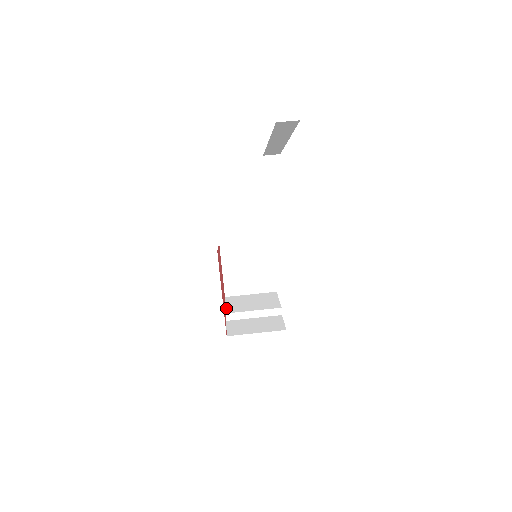
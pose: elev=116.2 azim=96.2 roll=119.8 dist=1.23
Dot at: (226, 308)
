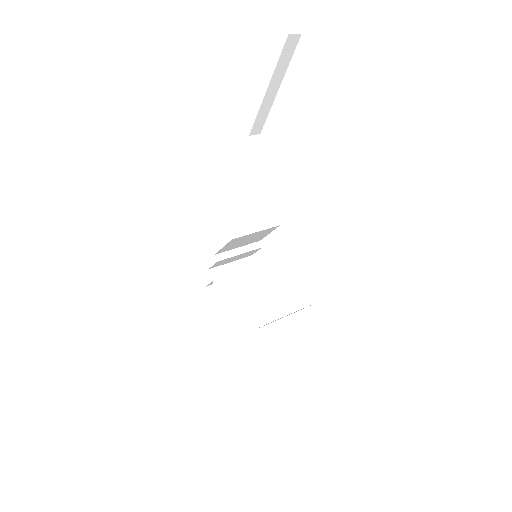
Dot at: occluded
